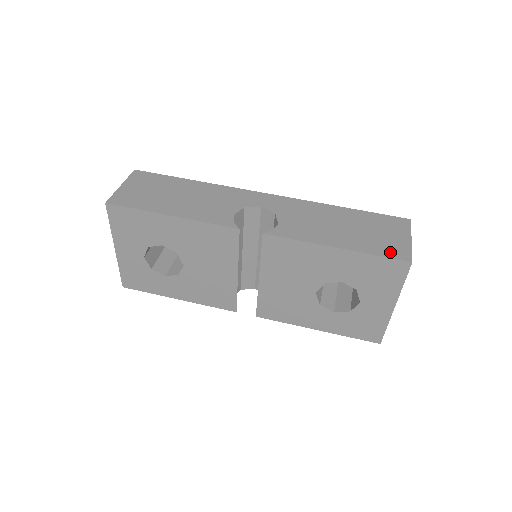
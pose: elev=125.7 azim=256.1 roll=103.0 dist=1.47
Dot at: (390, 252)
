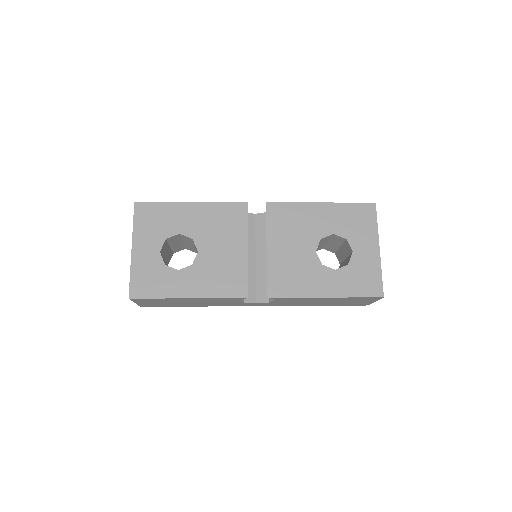
Dot at: occluded
